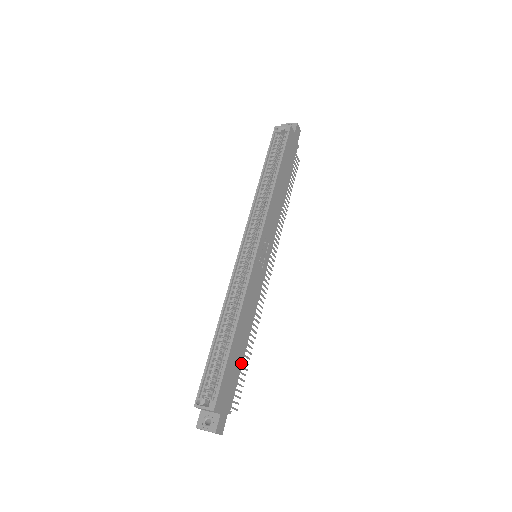
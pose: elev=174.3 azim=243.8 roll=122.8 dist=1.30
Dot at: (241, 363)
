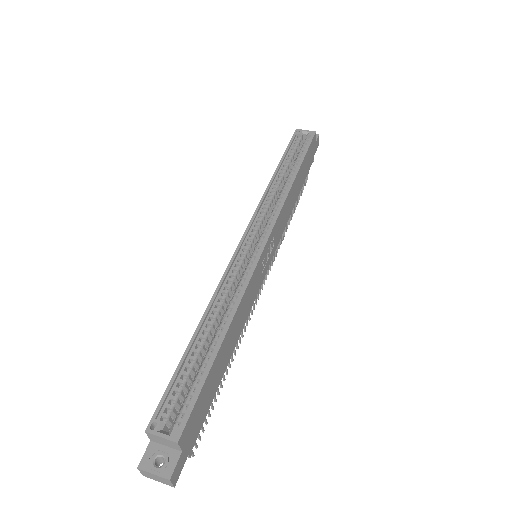
Dot at: (218, 385)
